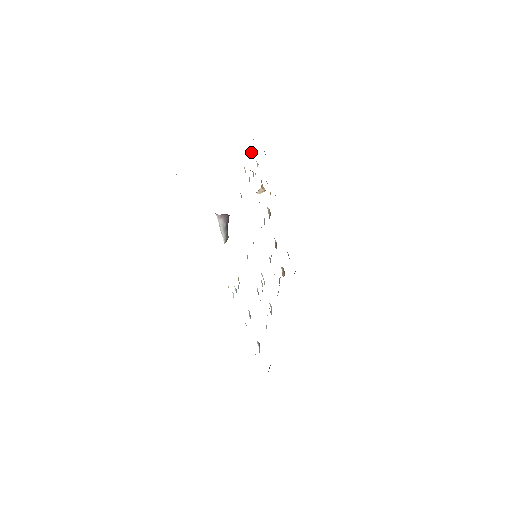
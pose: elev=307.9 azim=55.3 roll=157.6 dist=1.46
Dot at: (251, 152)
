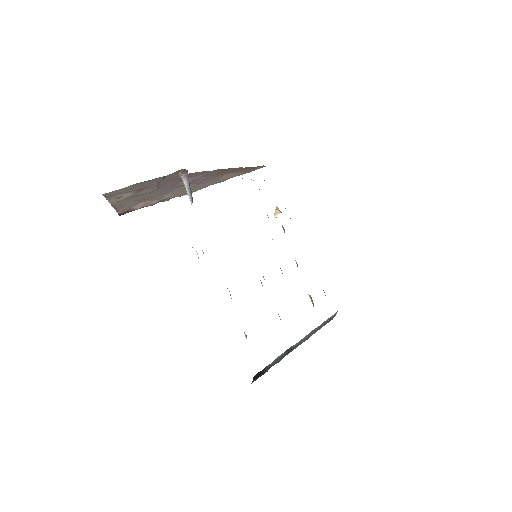
Dot at: (254, 167)
